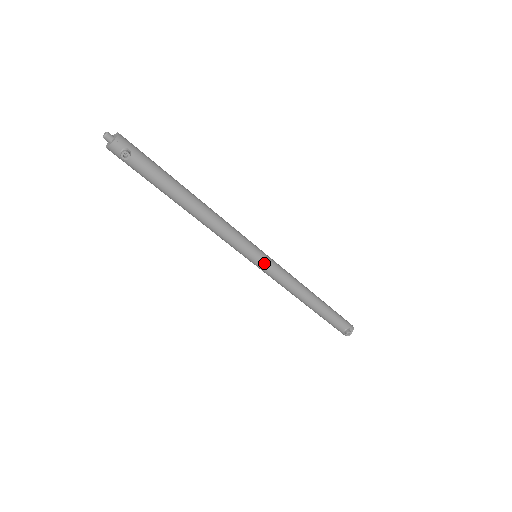
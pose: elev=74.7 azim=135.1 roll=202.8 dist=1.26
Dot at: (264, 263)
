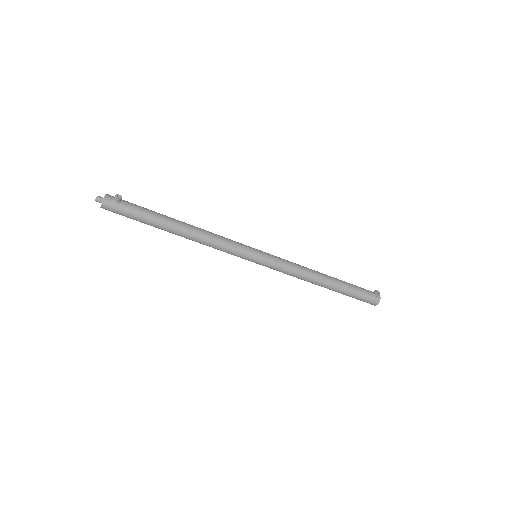
Dot at: (265, 254)
